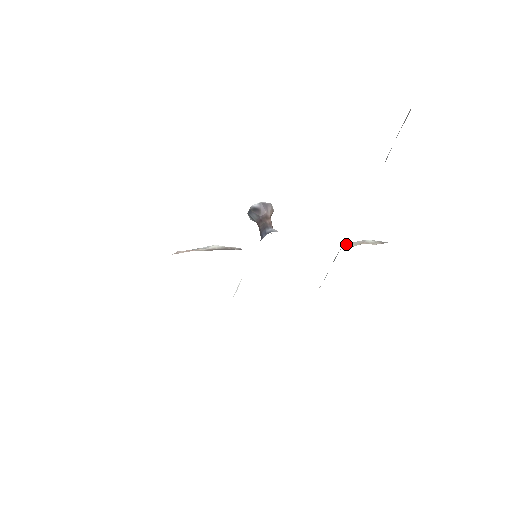
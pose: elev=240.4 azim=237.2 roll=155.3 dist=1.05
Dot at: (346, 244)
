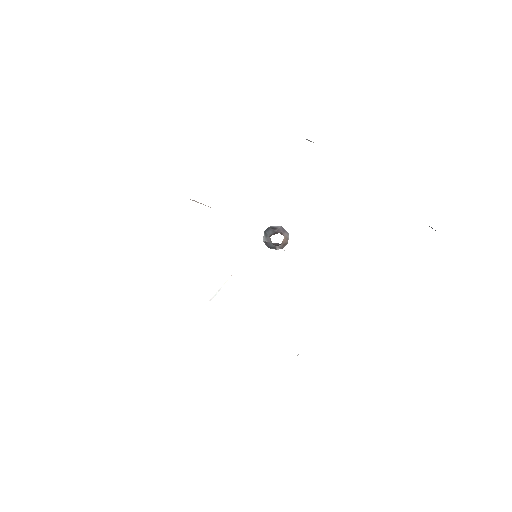
Dot at: occluded
